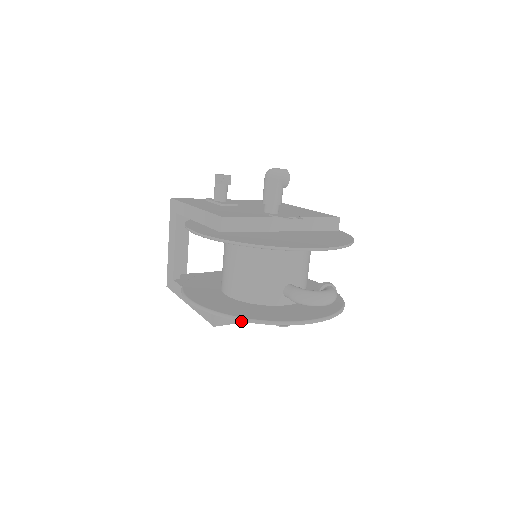
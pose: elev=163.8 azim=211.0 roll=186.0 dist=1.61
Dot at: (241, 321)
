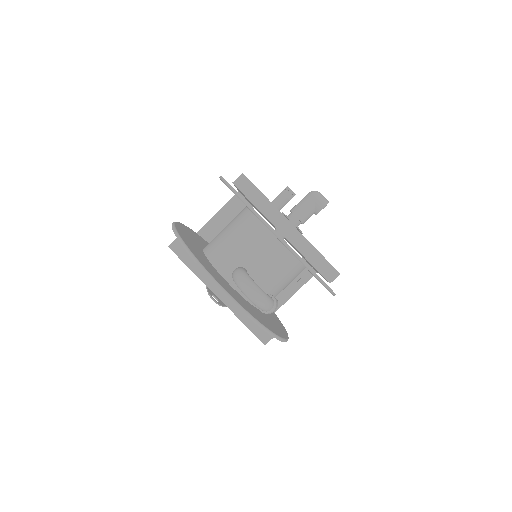
Dot at: (190, 266)
